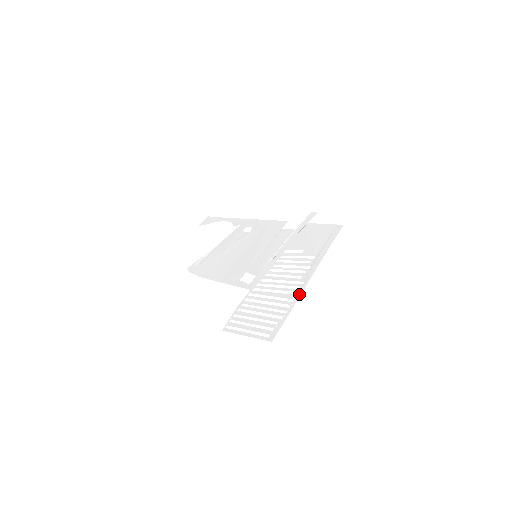
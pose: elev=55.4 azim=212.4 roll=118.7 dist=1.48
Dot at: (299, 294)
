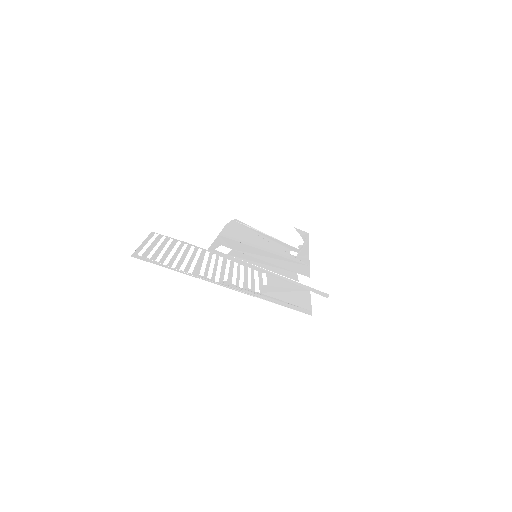
Dot at: (200, 277)
